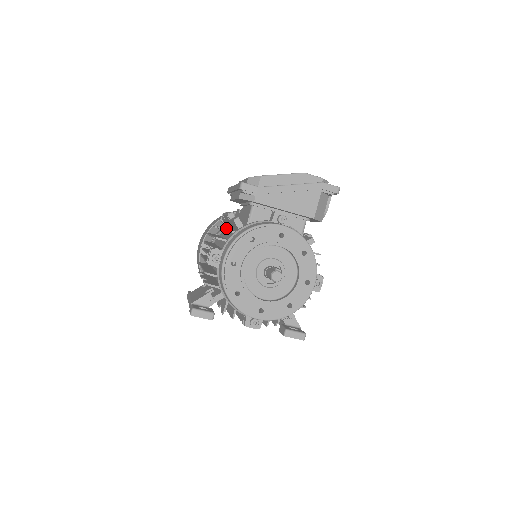
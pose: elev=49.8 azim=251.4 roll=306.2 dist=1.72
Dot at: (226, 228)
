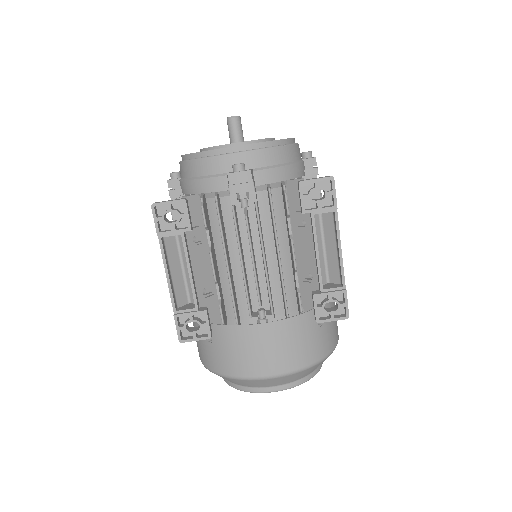
Dot at: occluded
